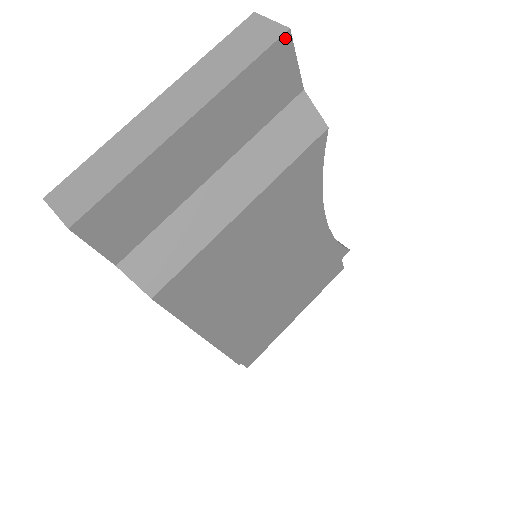
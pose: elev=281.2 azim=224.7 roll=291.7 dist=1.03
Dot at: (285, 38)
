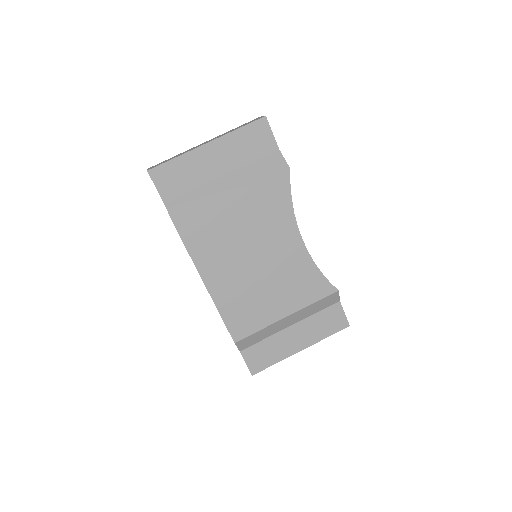
Dot at: (263, 120)
